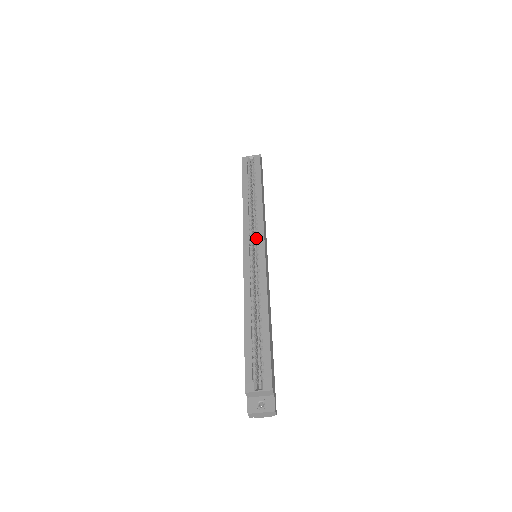
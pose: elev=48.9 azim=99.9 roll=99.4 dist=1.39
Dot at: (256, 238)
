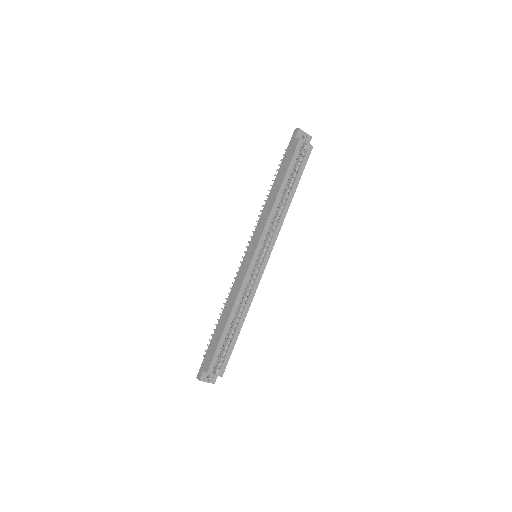
Dot at: (266, 245)
